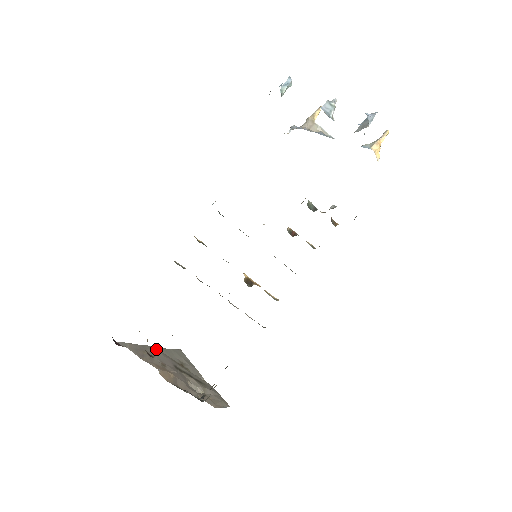
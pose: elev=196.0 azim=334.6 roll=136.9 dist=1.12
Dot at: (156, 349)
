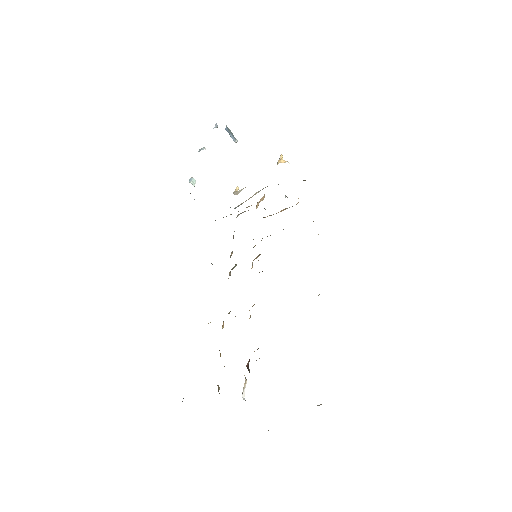
Dot at: occluded
